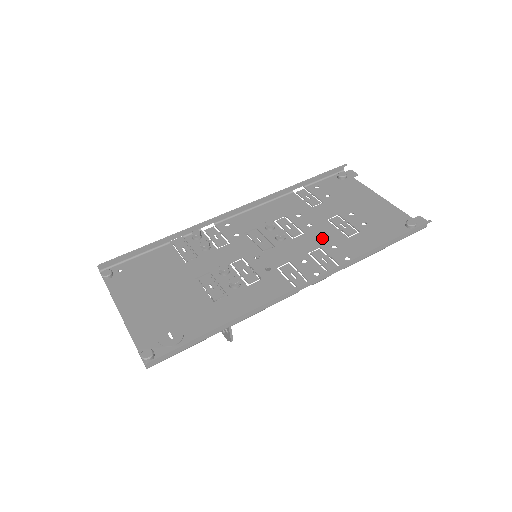
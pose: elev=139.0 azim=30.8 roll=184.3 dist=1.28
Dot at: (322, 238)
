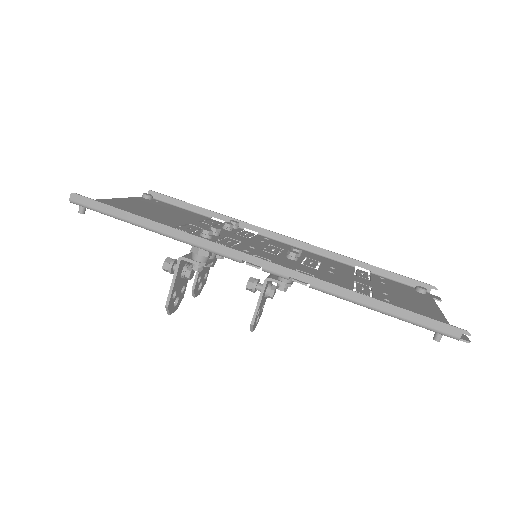
Dot at: (327, 277)
